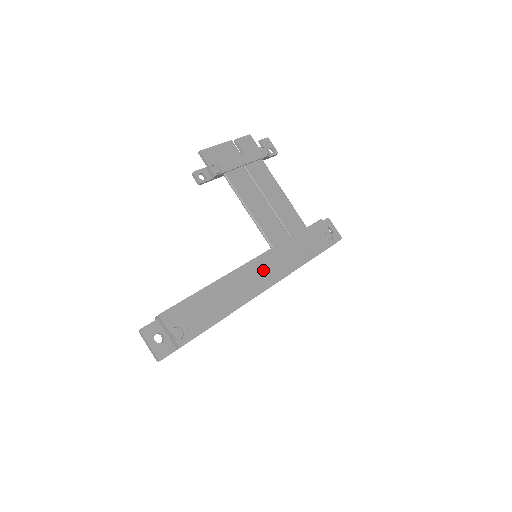
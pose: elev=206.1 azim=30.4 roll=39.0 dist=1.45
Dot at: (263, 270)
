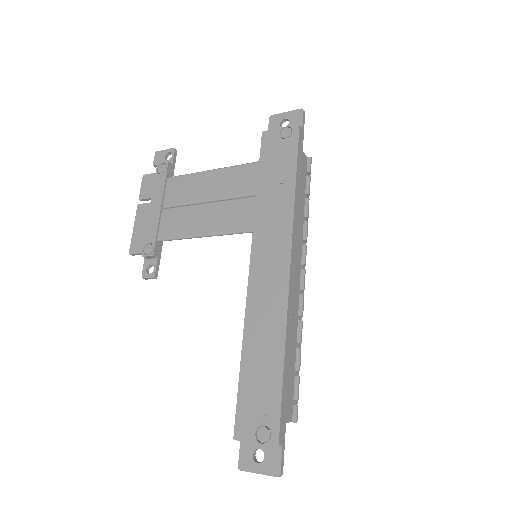
Dot at: (267, 266)
